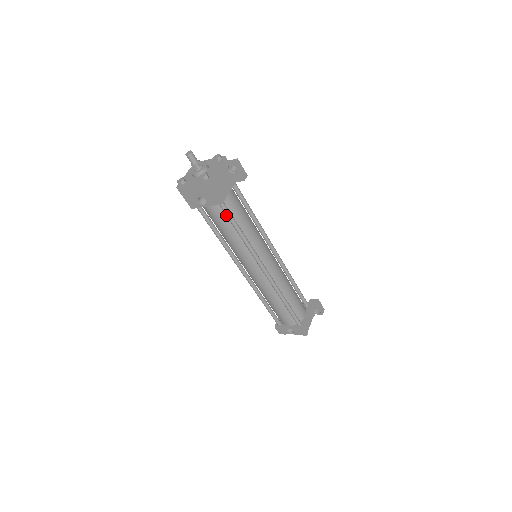
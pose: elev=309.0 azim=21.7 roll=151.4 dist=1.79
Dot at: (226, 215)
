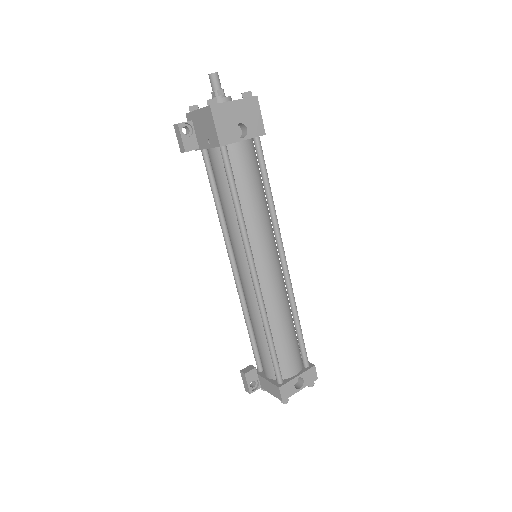
Dot at: (261, 158)
